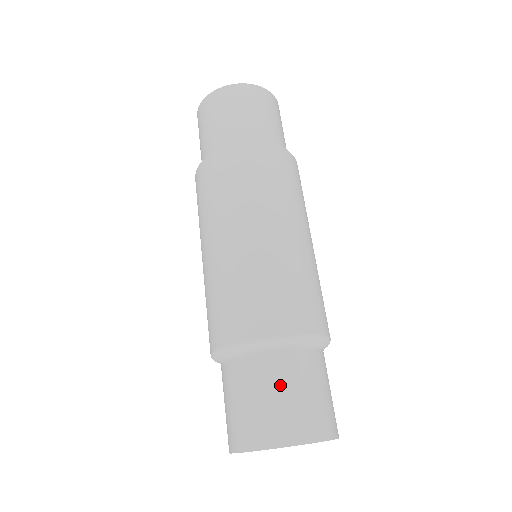
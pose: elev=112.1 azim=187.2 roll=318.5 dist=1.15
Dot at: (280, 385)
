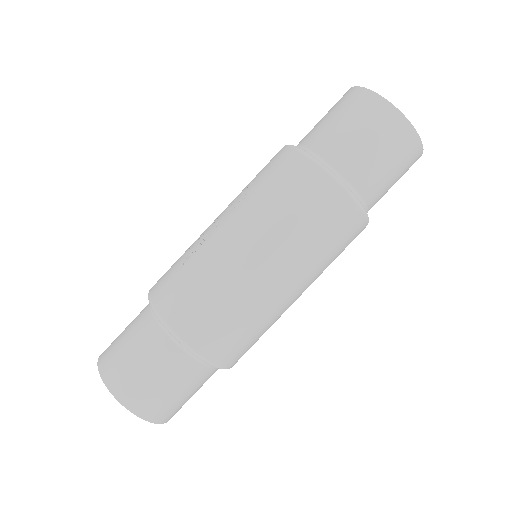
Dot at: (192, 390)
